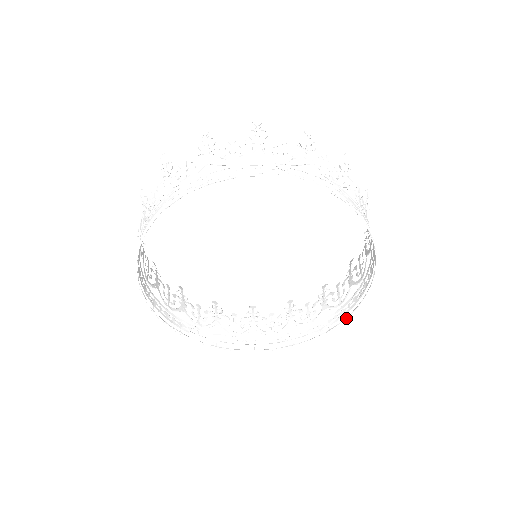
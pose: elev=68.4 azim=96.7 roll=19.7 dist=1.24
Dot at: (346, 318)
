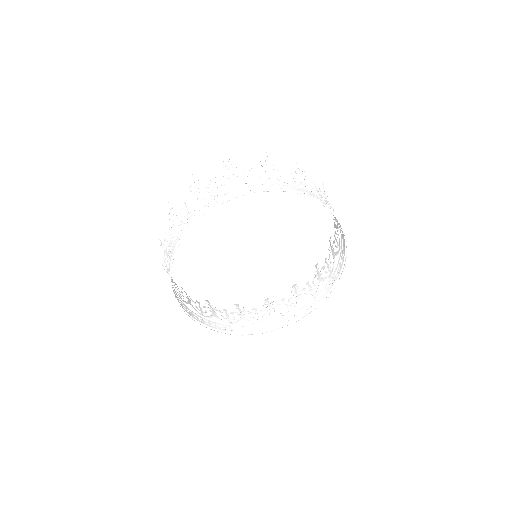
Dot at: (342, 229)
